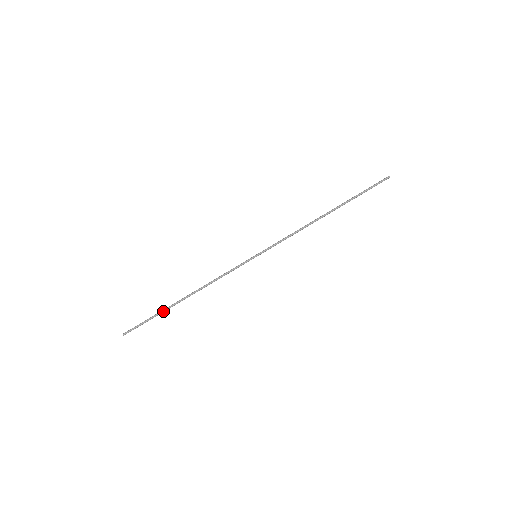
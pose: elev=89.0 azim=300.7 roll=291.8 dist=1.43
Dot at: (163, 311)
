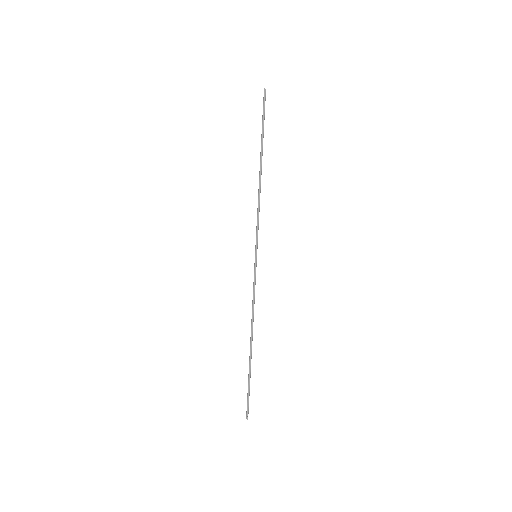
Dot at: (249, 370)
